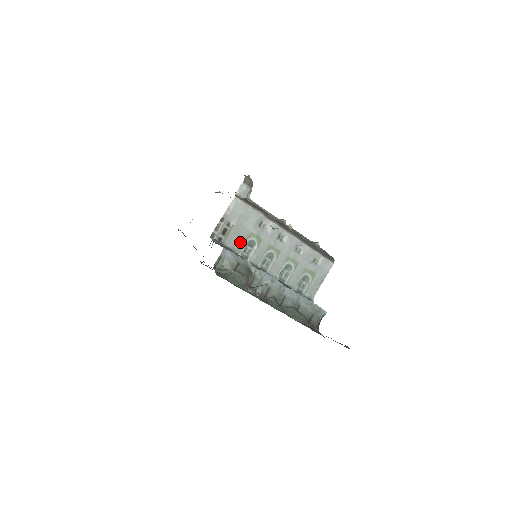
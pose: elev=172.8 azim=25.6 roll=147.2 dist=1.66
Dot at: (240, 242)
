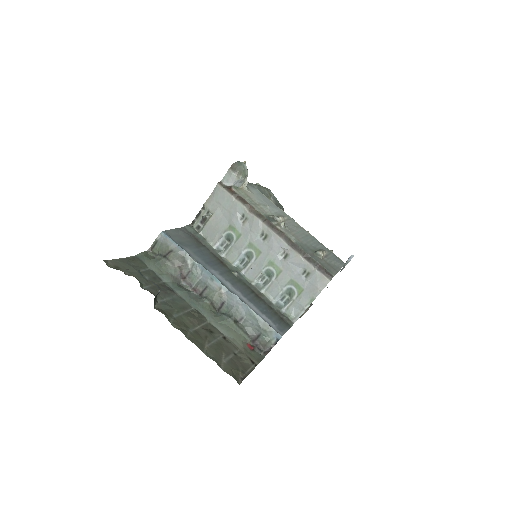
Dot at: (217, 234)
